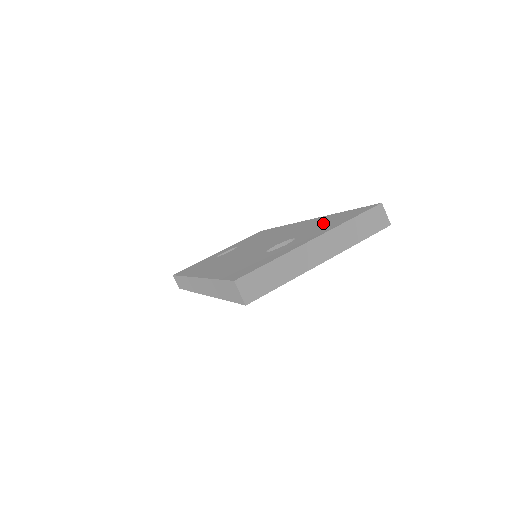
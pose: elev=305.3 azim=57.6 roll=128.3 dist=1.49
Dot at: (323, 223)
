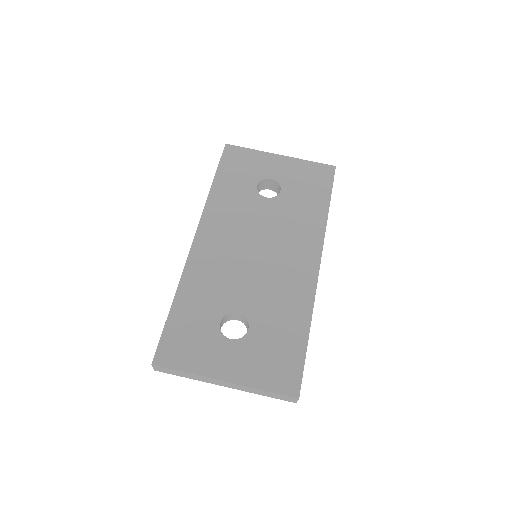
Dot at: (278, 339)
